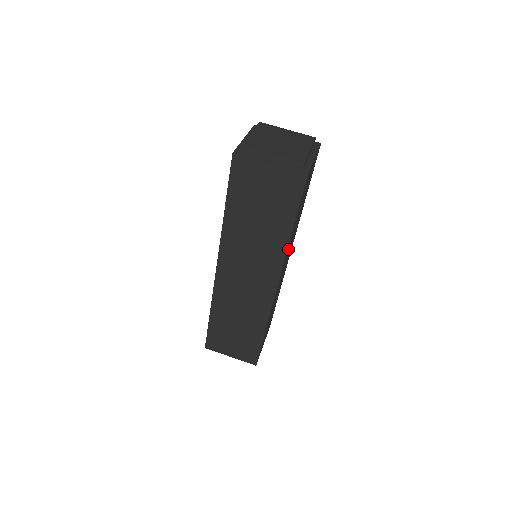
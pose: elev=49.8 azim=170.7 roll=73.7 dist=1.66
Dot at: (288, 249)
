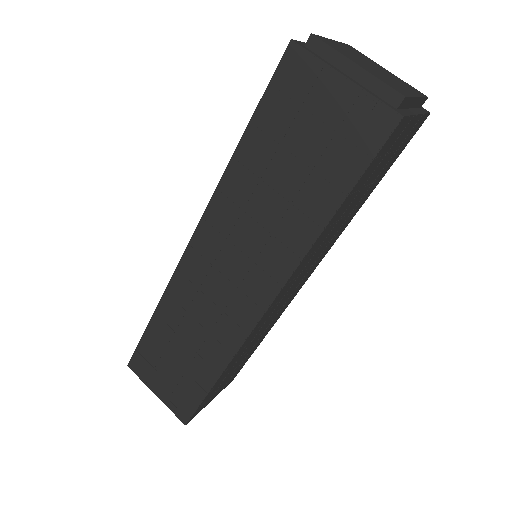
Dot at: (310, 255)
